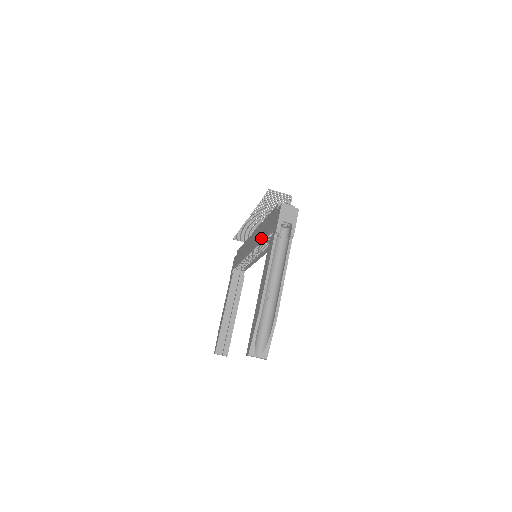
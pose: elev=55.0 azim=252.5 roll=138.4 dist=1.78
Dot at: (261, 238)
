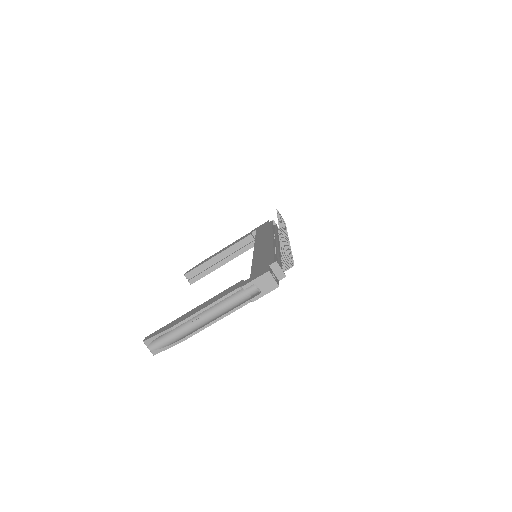
Dot at: (254, 261)
